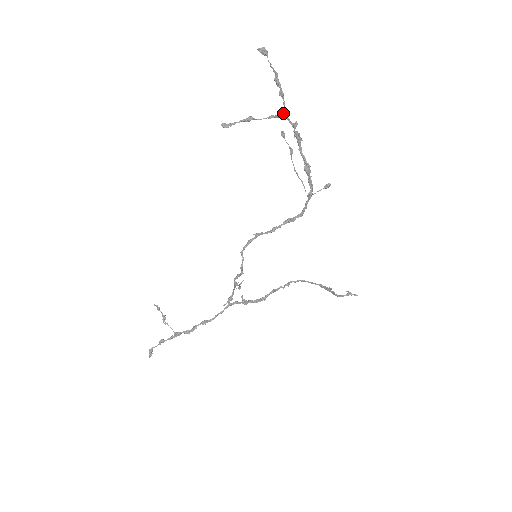
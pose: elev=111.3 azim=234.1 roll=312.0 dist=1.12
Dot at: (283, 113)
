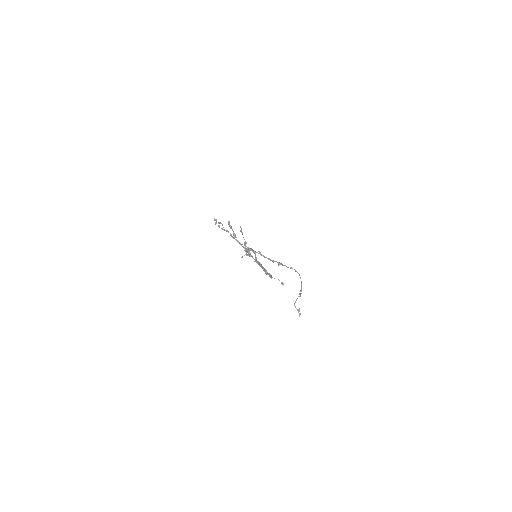
Dot at: (249, 253)
